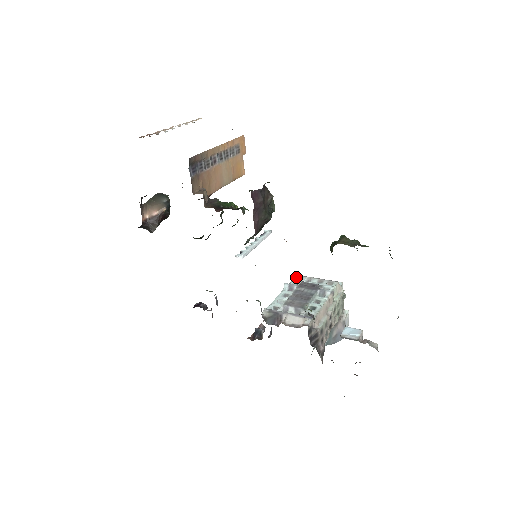
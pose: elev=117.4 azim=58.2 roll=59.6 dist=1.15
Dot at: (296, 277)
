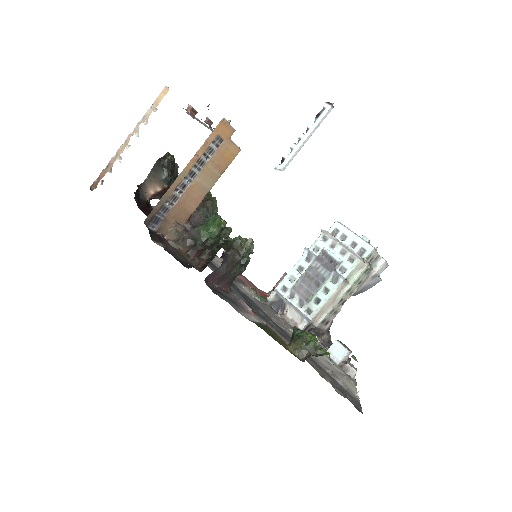
Dot at: (273, 324)
